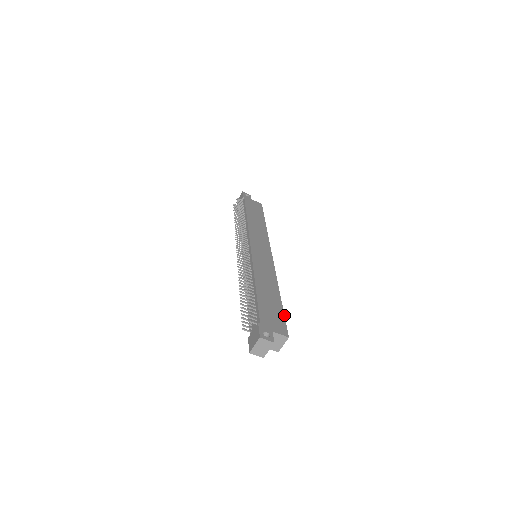
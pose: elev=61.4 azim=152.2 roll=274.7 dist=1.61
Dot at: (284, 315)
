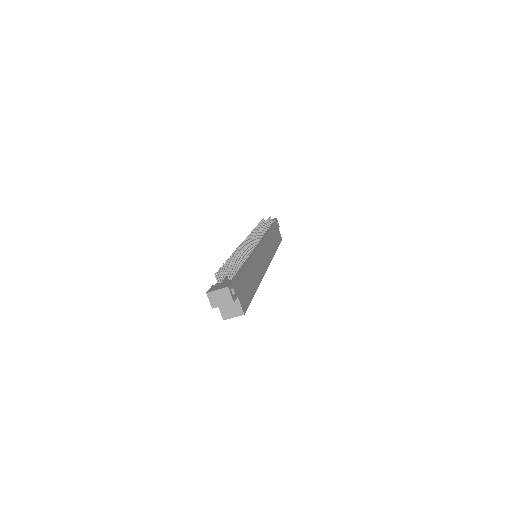
Dot at: occluded
